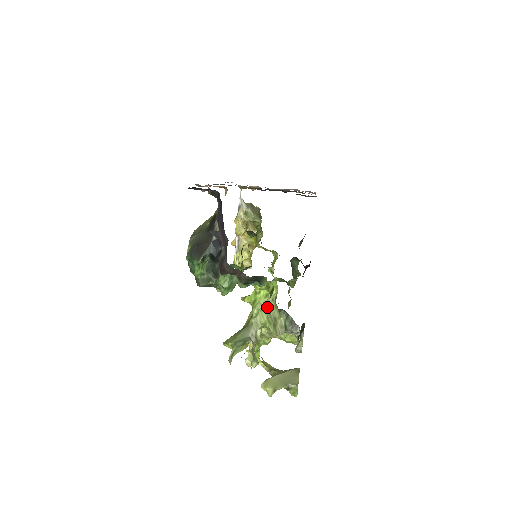
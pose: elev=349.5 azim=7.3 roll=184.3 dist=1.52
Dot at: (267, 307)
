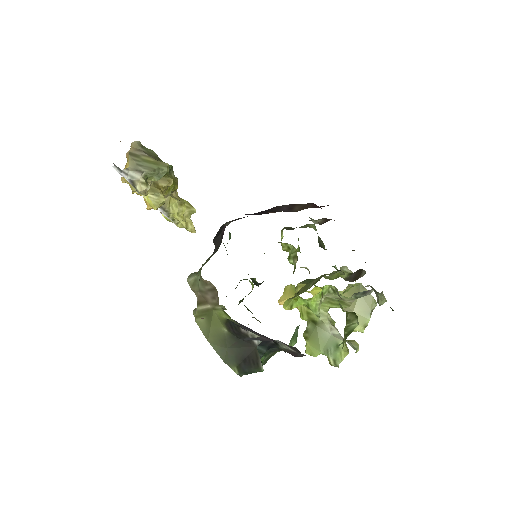
Dot at: (323, 297)
